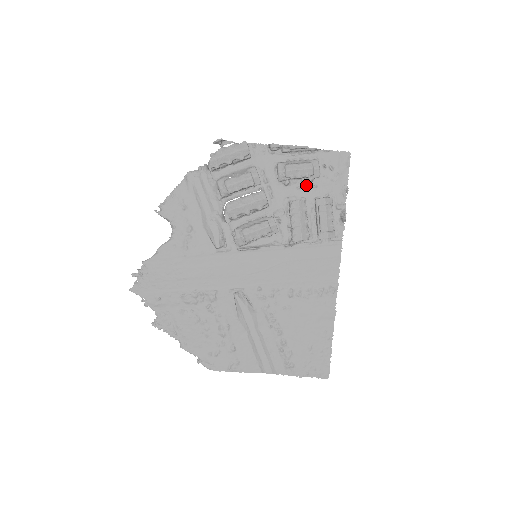
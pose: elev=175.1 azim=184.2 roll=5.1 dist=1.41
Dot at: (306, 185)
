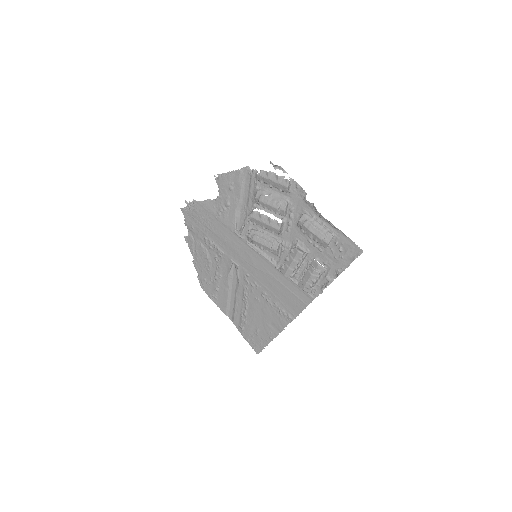
Dot at: (315, 244)
